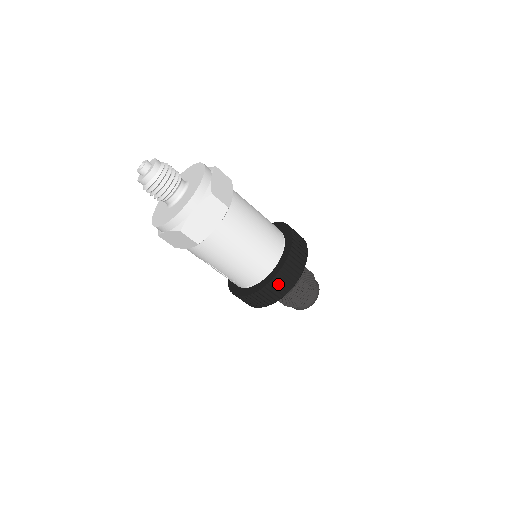
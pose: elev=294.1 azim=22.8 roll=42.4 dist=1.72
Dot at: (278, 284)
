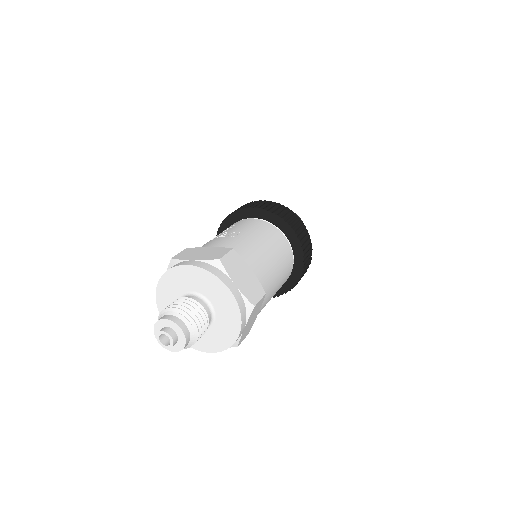
Dot at: occluded
